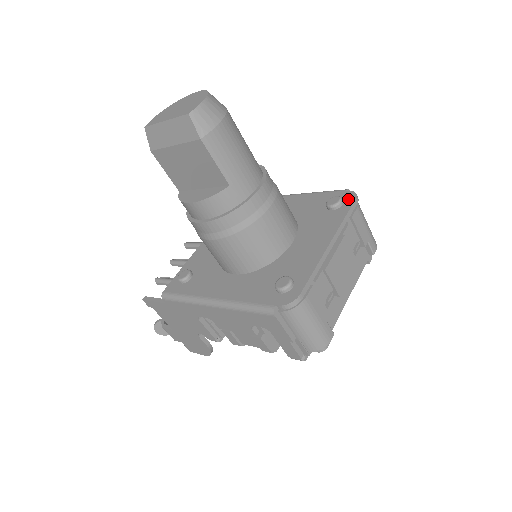
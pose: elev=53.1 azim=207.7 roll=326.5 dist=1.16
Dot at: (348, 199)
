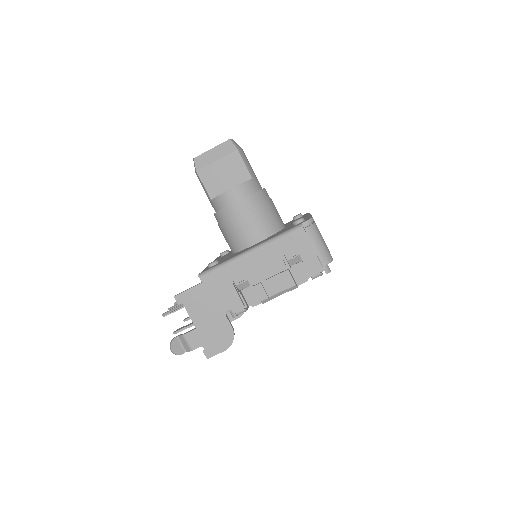
Dot at: (304, 214)
